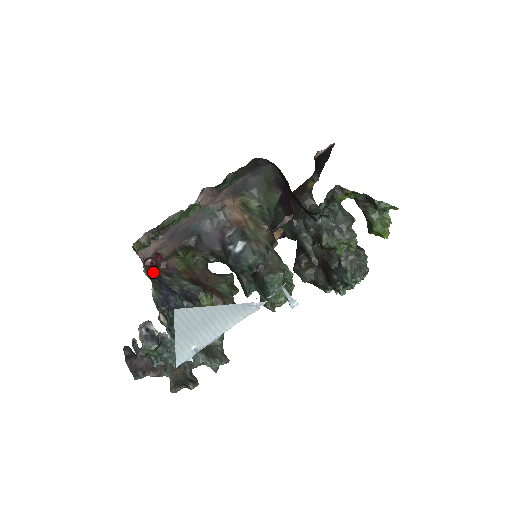
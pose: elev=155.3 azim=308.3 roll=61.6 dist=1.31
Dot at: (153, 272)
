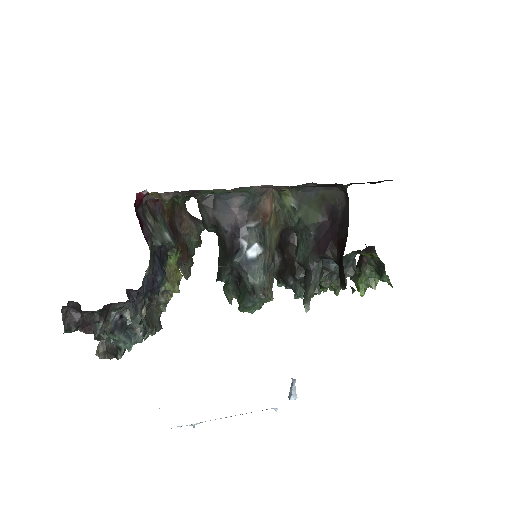
Dot at: (140, 206)
